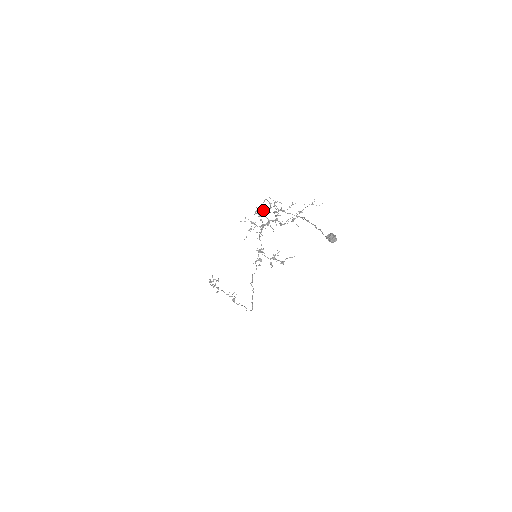
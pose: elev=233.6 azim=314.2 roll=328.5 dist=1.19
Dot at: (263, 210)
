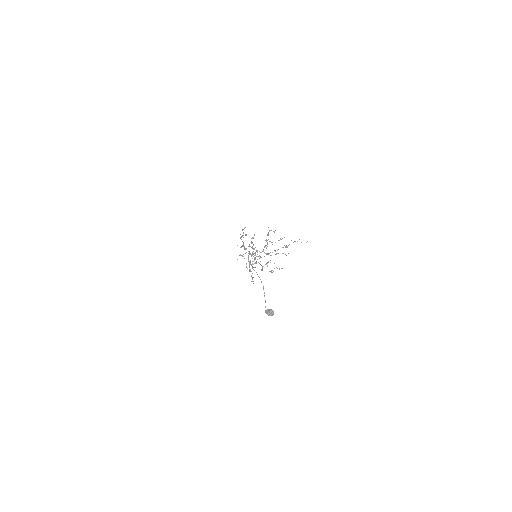
Dot at: occluded
